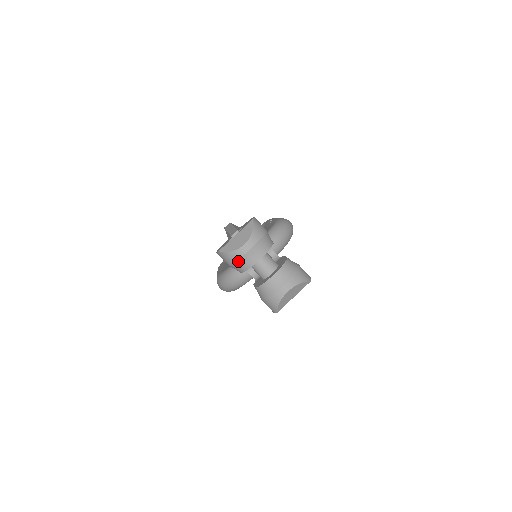
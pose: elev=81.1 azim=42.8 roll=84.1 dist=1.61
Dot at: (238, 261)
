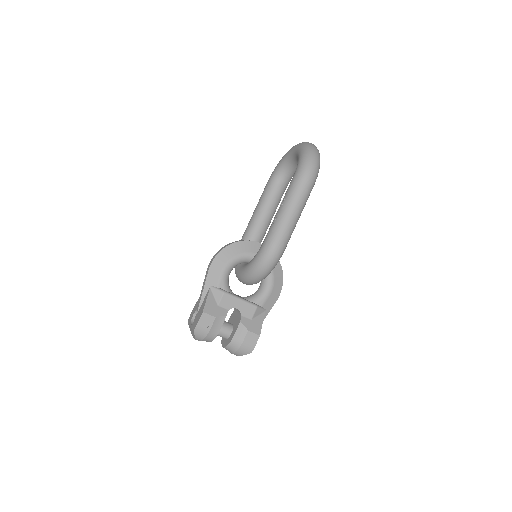
Dot at: occluded
